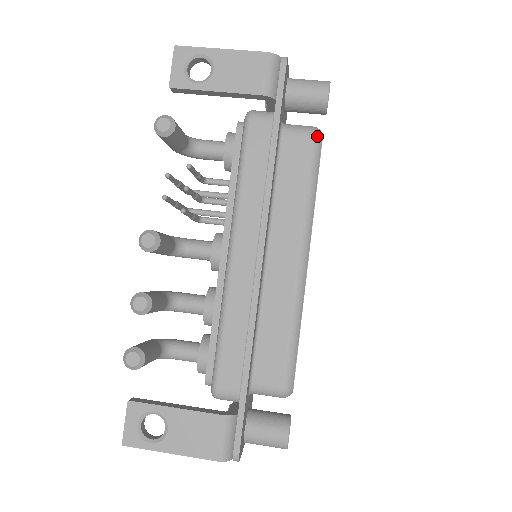
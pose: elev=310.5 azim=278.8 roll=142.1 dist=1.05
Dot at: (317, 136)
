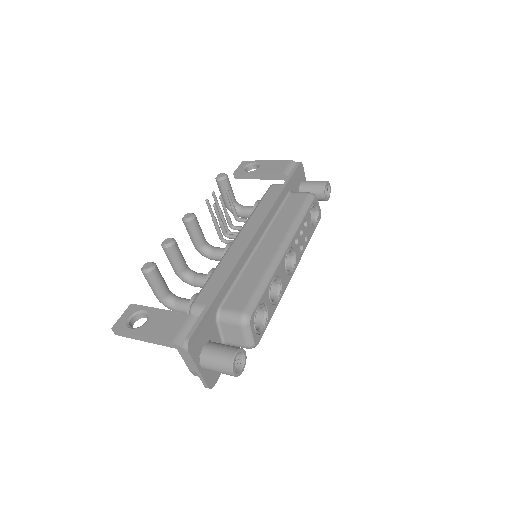
Dot at: (311, 194)
